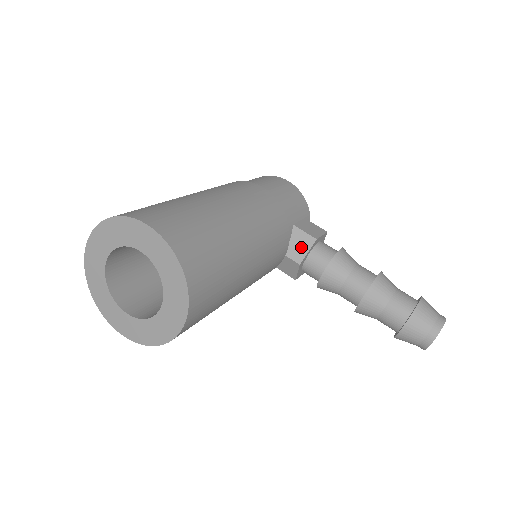
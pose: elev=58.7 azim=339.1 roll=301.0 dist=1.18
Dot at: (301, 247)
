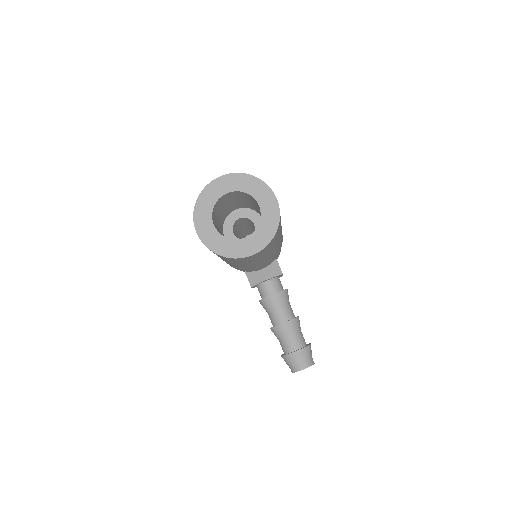
Dot at: (273, 271)
